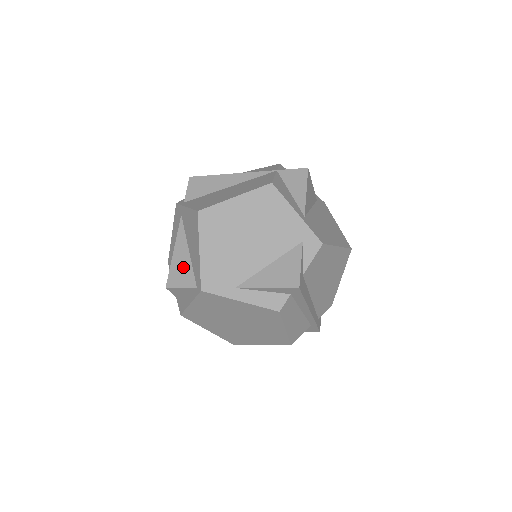
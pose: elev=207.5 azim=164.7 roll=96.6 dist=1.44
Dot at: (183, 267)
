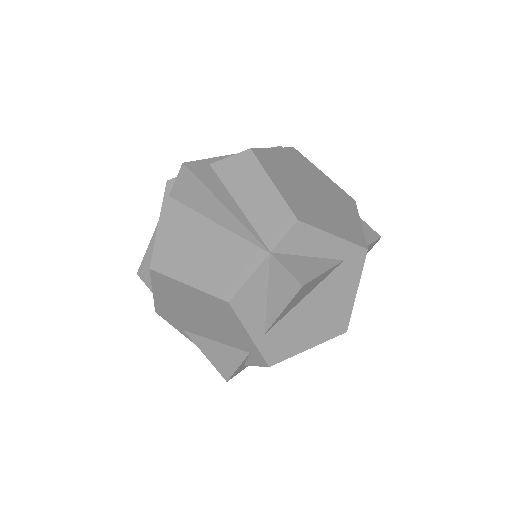
Dot at: occluded
